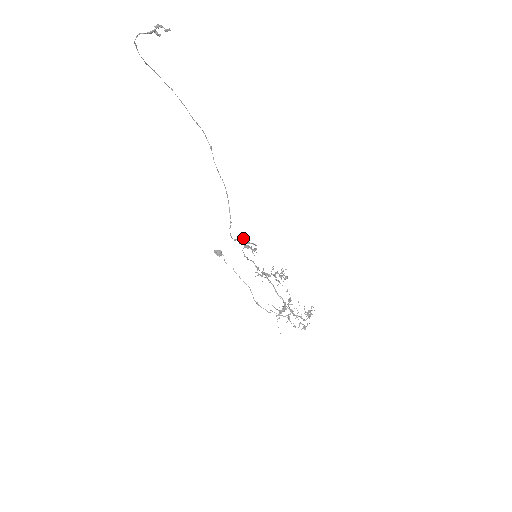
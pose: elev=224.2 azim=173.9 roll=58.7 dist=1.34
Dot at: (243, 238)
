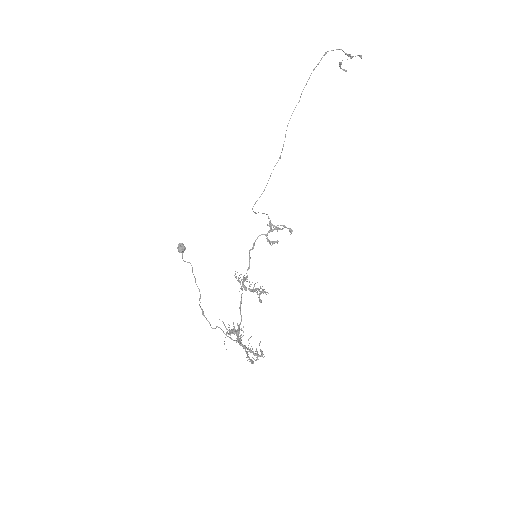
Dot at: (272, 224)
